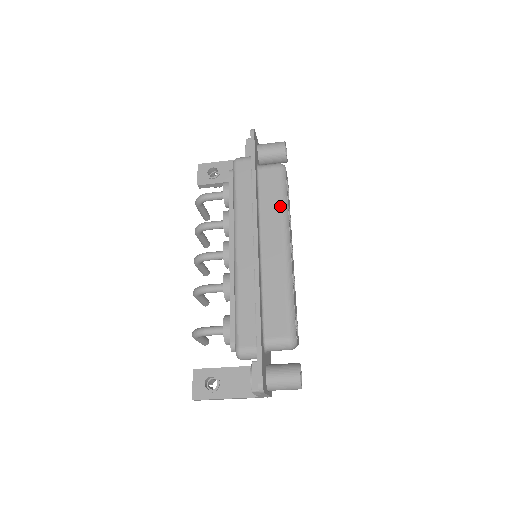
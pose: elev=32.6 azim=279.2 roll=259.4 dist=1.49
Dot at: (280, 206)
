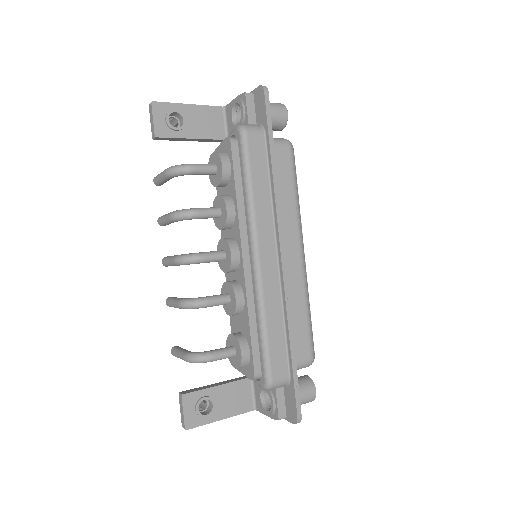
Dot at: (295, 201)
